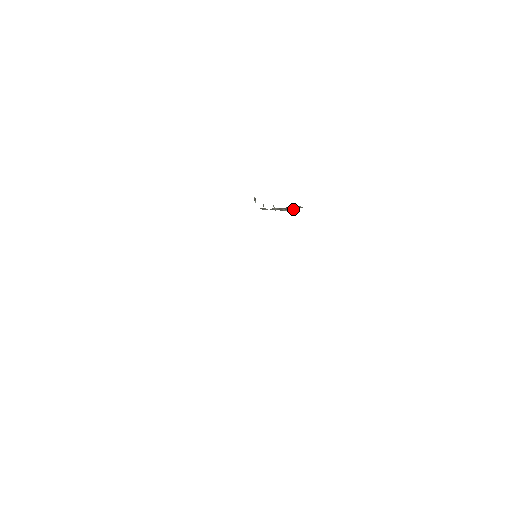
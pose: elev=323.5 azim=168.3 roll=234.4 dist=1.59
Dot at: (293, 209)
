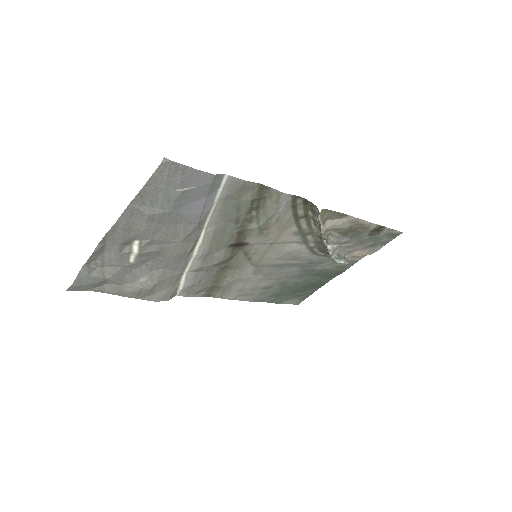
Dot at: (320, 223)
